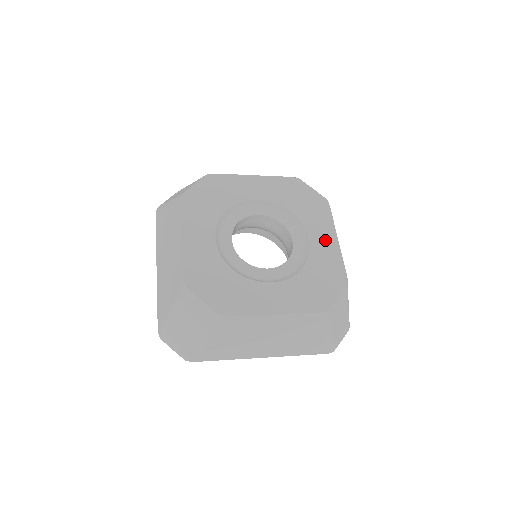
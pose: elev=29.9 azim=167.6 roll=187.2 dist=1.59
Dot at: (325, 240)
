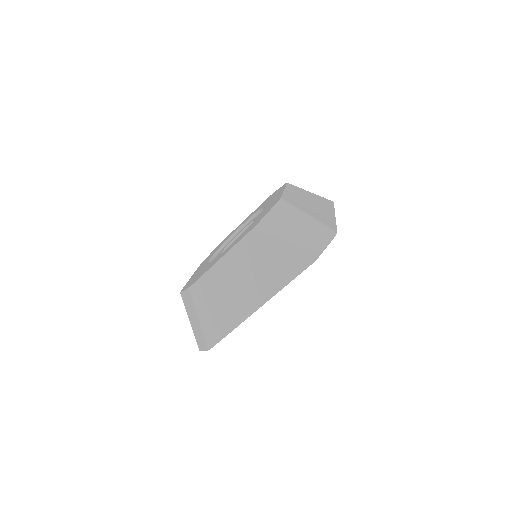
Dot at: occluded
